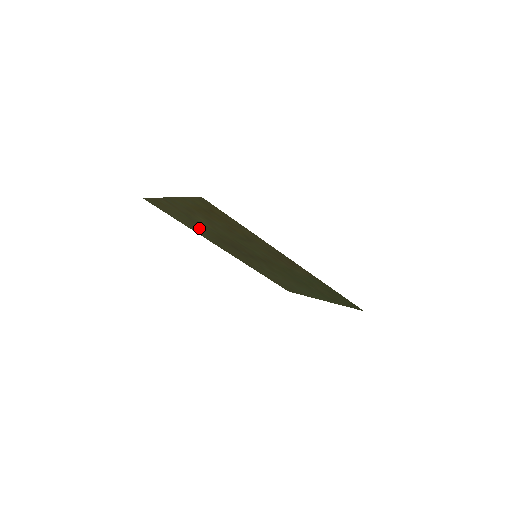
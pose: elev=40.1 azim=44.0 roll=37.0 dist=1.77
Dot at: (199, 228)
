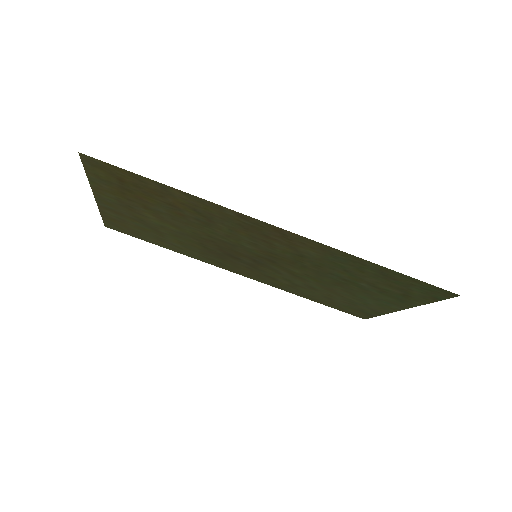
Dot at: (178, 243)
